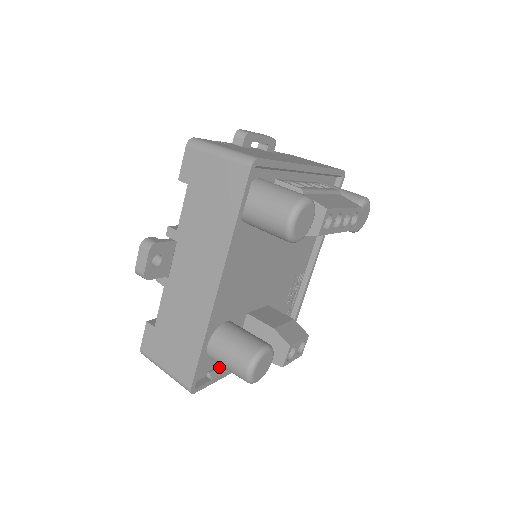
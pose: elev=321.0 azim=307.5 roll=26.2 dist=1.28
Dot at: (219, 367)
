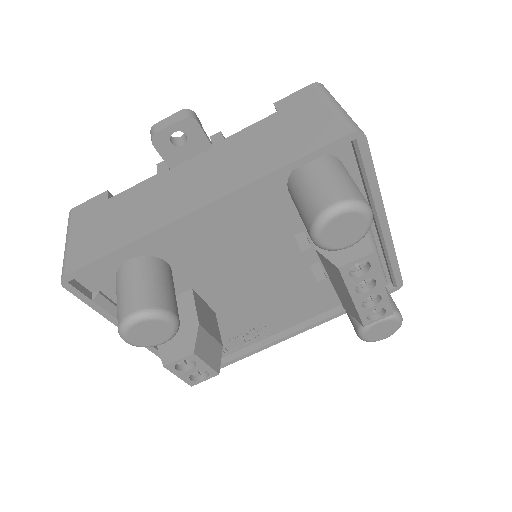
Dot at: (112, 302)
